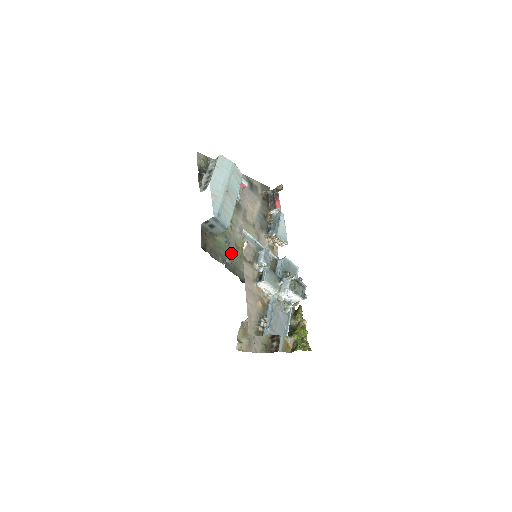
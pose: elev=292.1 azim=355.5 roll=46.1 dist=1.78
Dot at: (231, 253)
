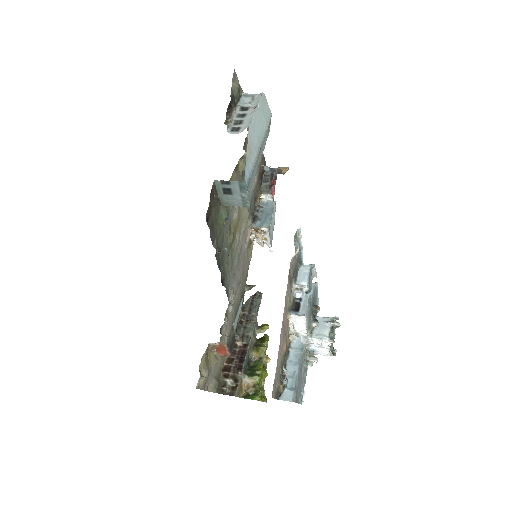
Dot at: (224, 237)
